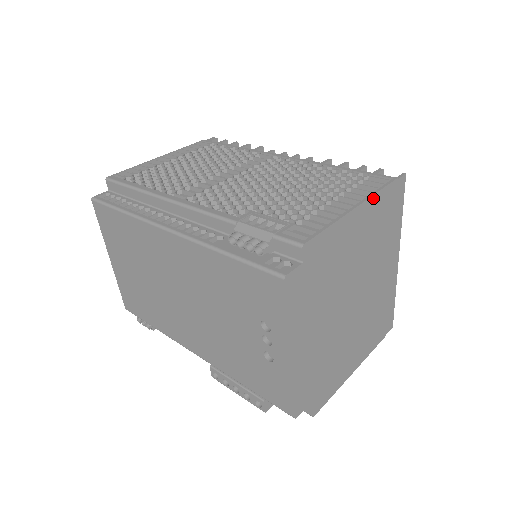
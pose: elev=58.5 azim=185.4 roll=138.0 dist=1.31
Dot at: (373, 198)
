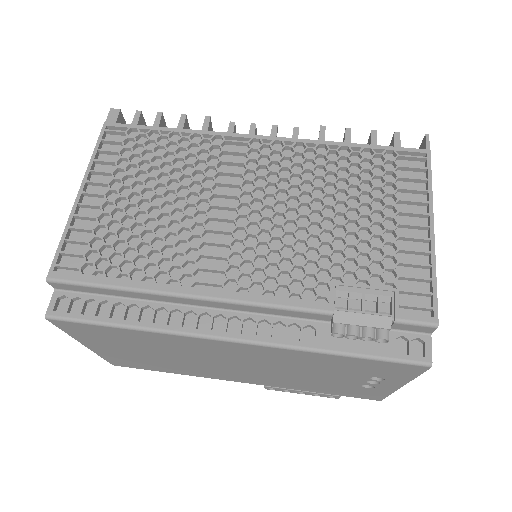
Dot at: (431, 198)
